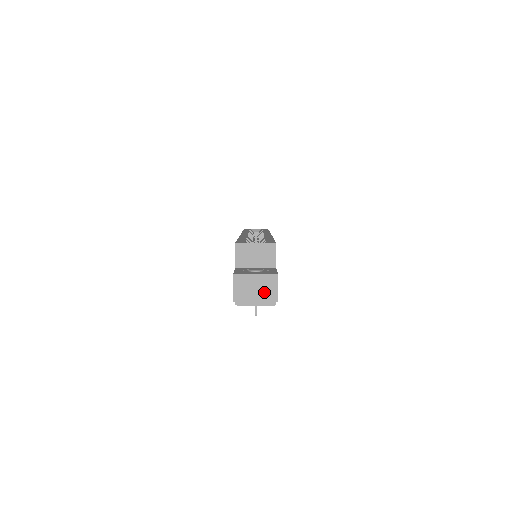
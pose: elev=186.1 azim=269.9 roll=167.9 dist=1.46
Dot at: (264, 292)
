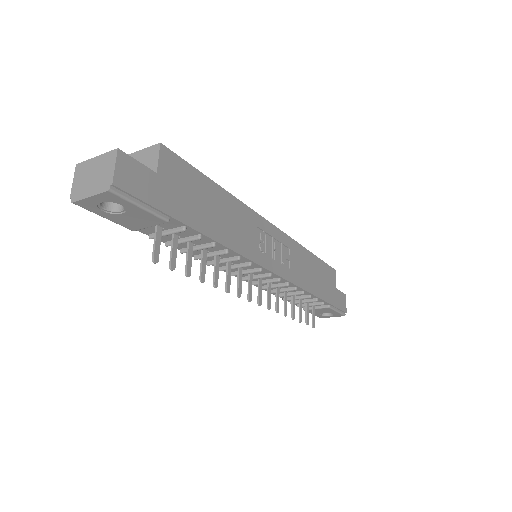
Dot at: (100, 177)
